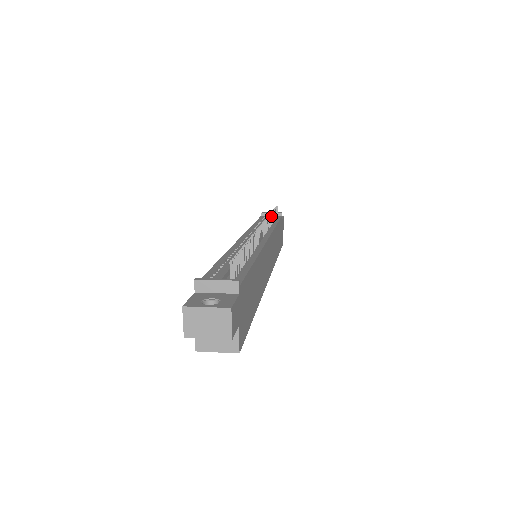
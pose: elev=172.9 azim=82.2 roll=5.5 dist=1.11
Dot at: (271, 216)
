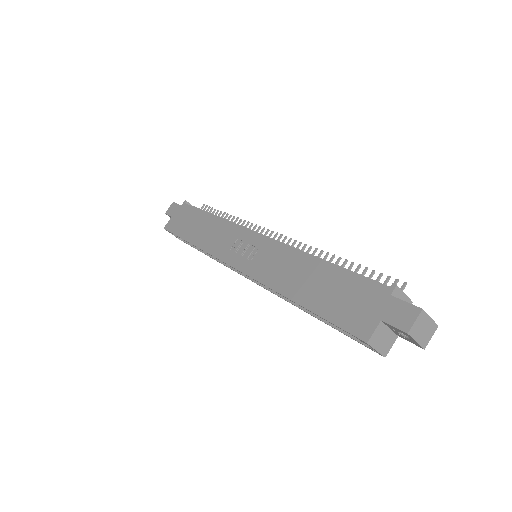
Dot at: occluded
